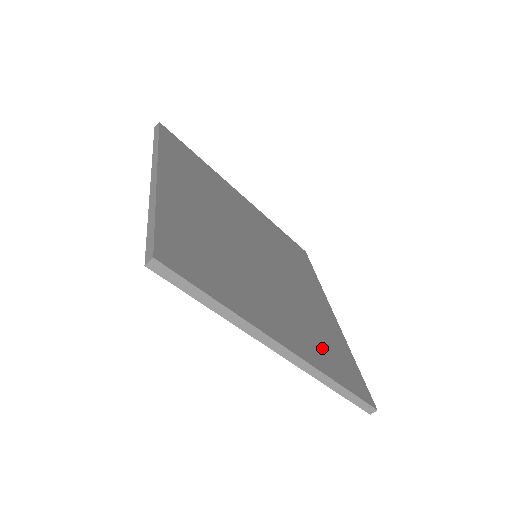
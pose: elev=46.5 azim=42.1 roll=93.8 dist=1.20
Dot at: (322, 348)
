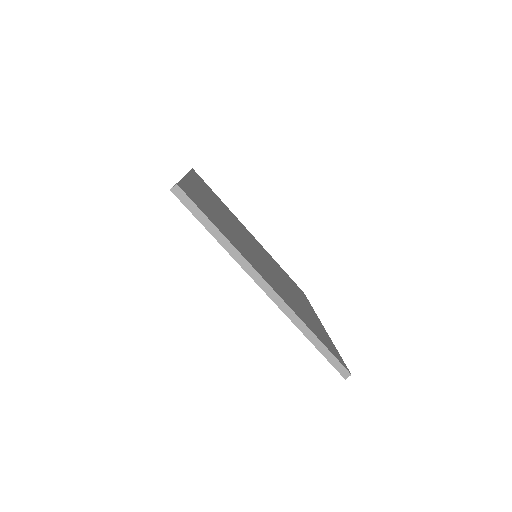
Dot at: (304, 316)
